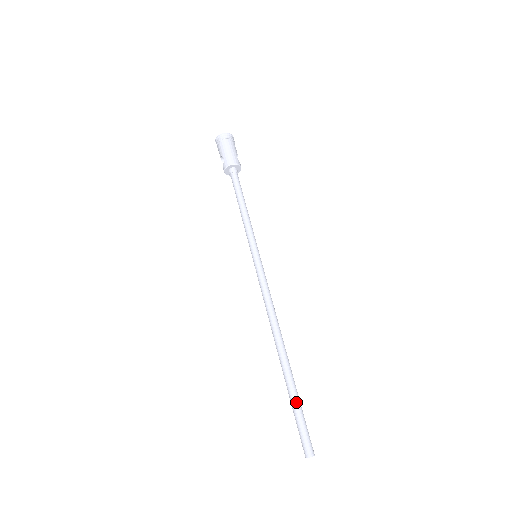
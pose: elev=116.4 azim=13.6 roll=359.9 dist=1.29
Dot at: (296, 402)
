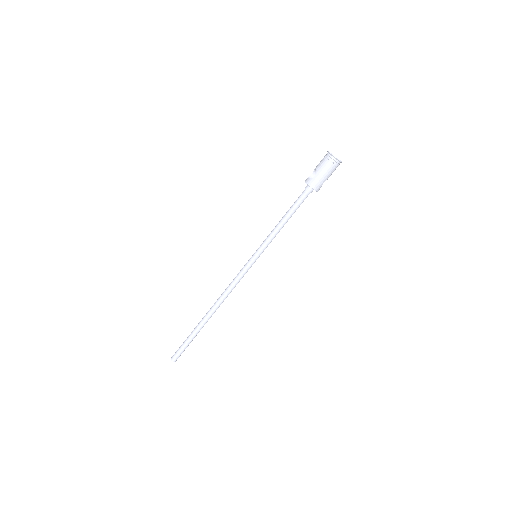
Dot at: (191, 339)
